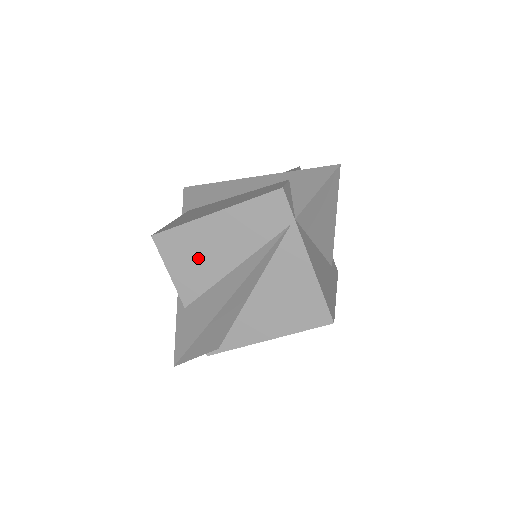
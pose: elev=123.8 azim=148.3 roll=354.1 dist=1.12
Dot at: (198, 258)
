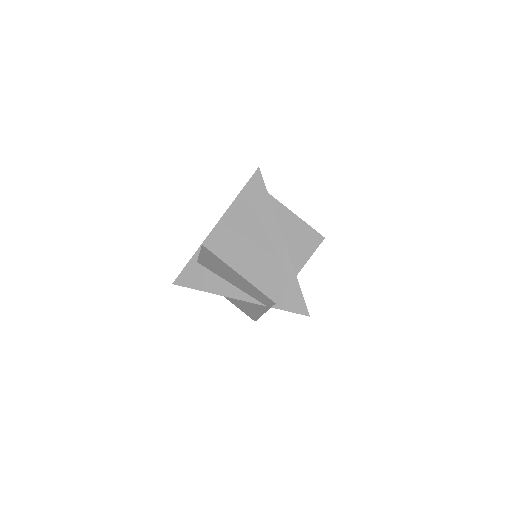
Dot at: (218, 267)
